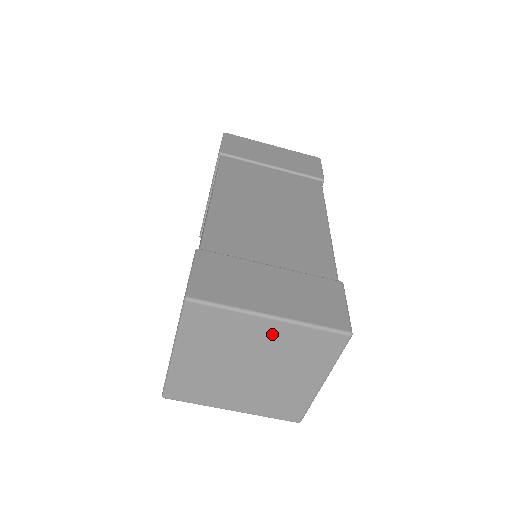
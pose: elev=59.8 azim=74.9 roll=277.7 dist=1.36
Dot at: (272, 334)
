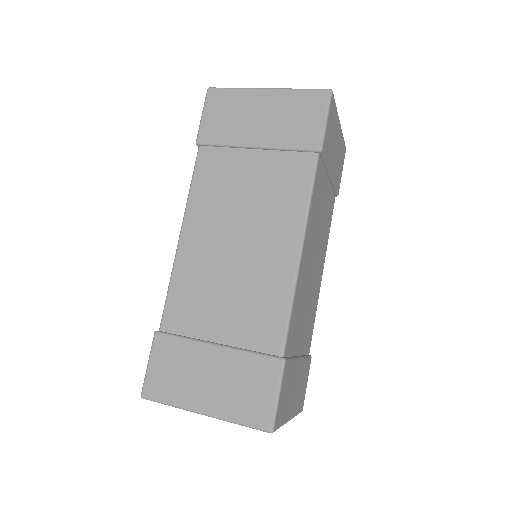
Dot at: occluded
